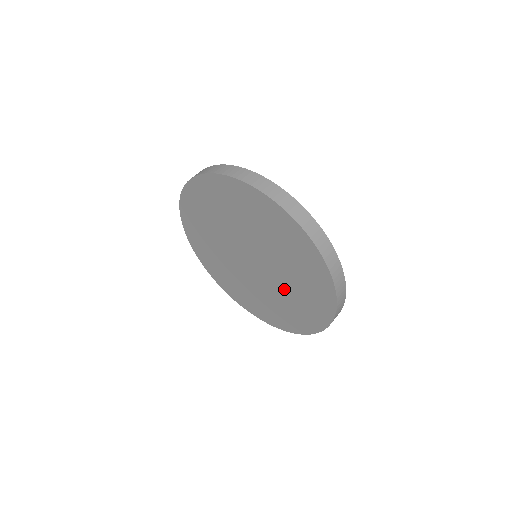
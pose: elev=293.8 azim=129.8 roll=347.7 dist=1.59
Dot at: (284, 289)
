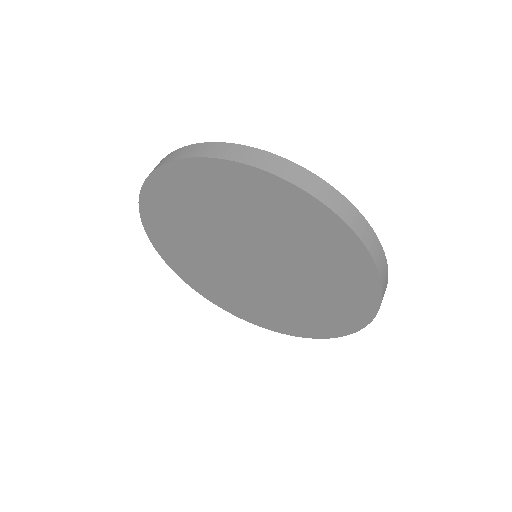
Dot at: (281, 299)
